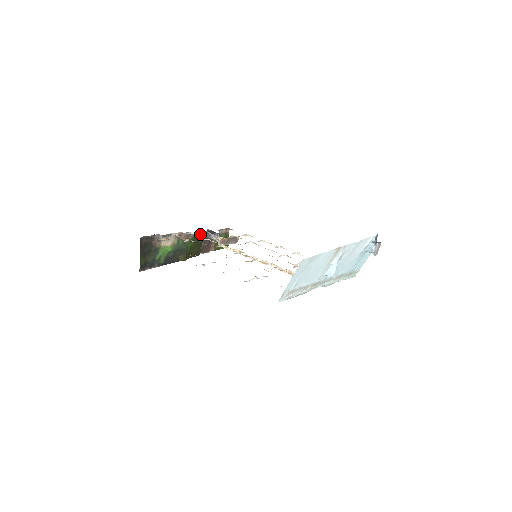
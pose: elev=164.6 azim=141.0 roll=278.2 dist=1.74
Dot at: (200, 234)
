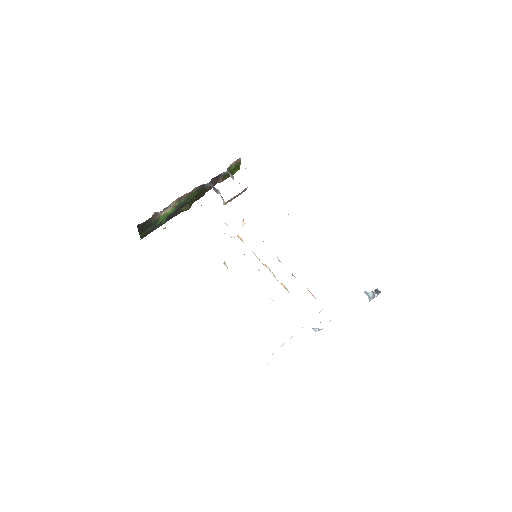
Dot at: (205, 184)
